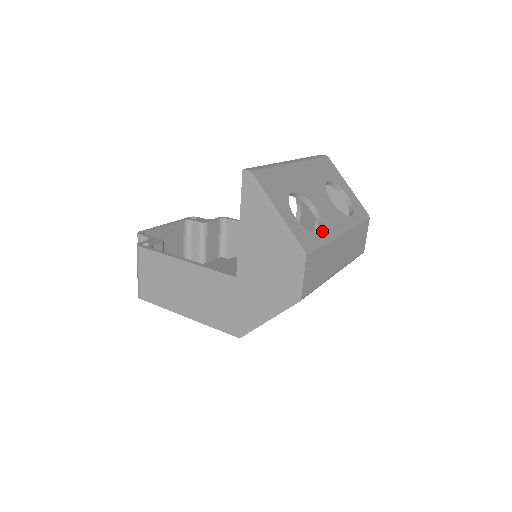
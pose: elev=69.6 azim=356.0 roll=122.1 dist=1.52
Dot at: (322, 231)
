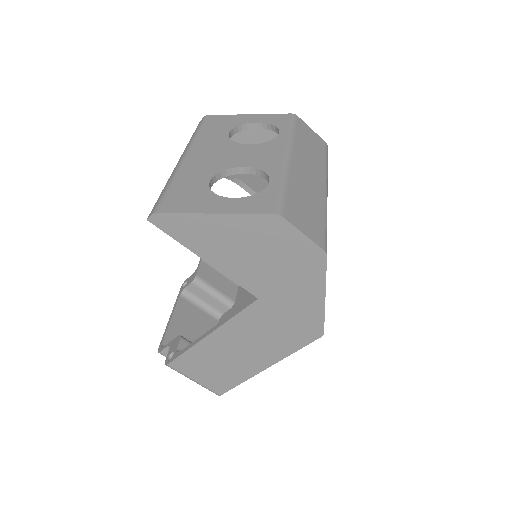
Dot at: (270, 178)
